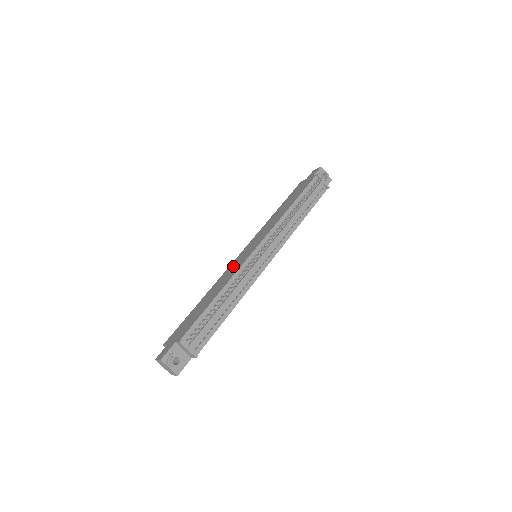
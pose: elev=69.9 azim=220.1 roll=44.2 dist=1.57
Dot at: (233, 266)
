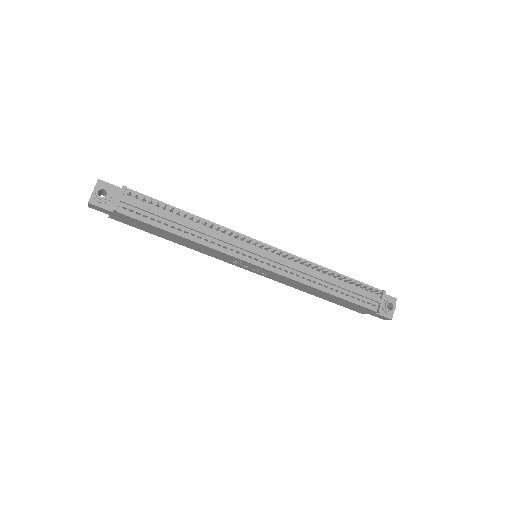
Dot at: occluded
